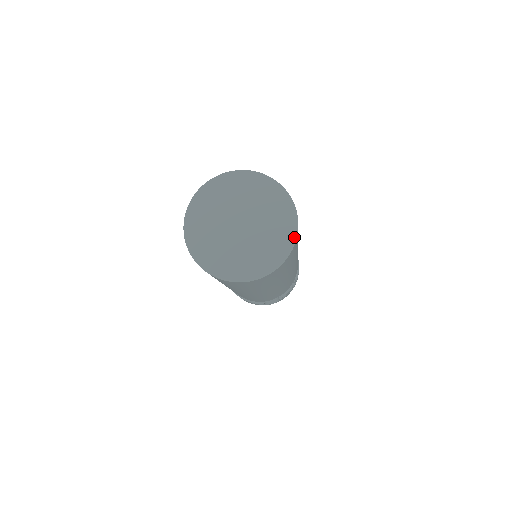
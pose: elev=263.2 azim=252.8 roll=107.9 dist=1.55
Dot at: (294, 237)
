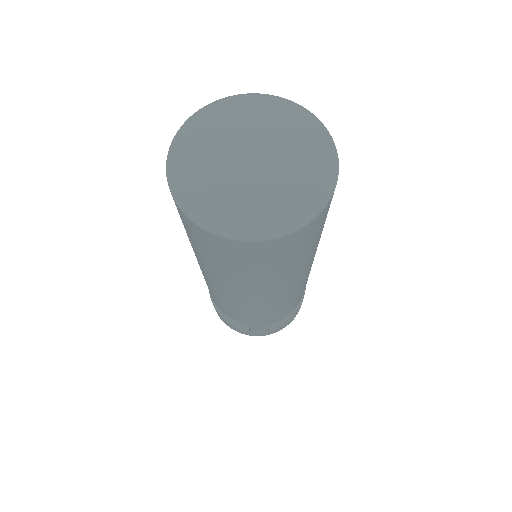
Dot at: (327, 195)
